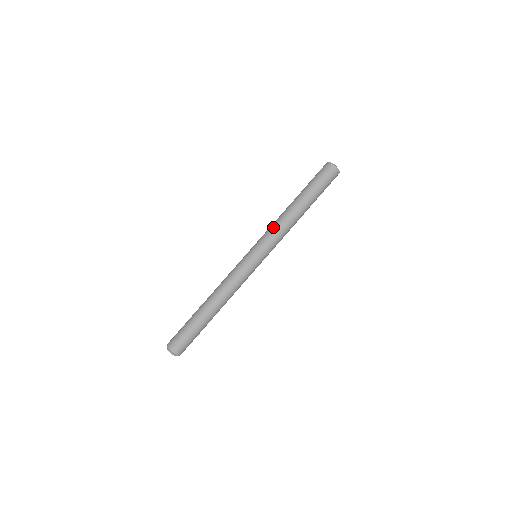
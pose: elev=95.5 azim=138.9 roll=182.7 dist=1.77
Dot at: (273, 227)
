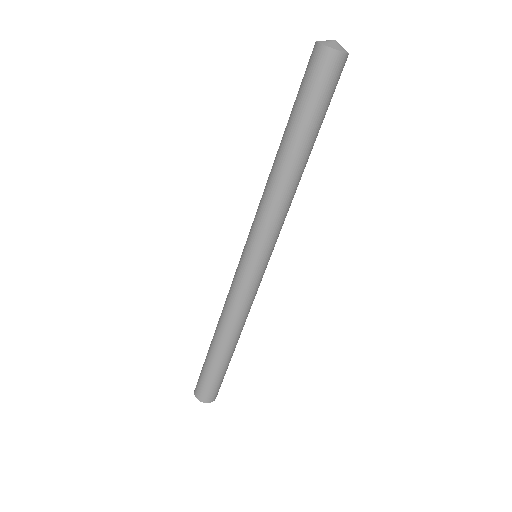
Dot at: (275, 216)
